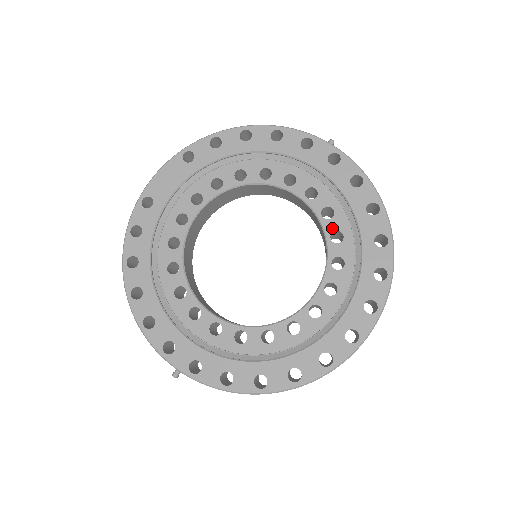
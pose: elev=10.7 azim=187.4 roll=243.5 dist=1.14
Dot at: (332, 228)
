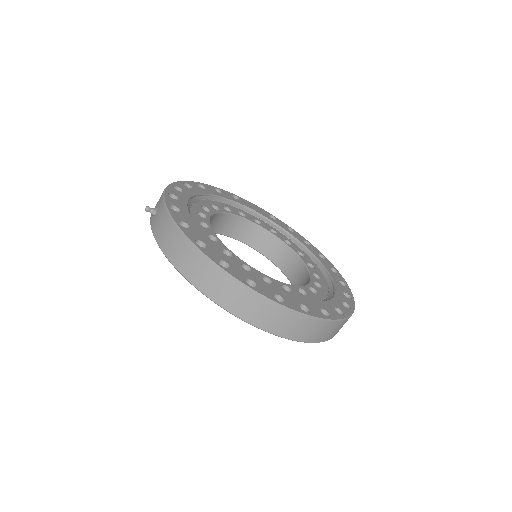
Dot at: (314, 288)
